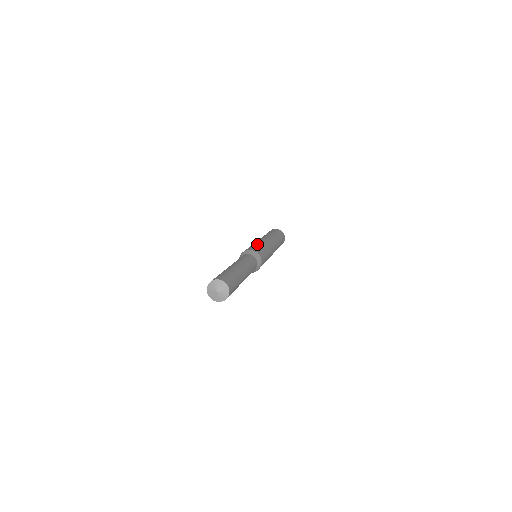
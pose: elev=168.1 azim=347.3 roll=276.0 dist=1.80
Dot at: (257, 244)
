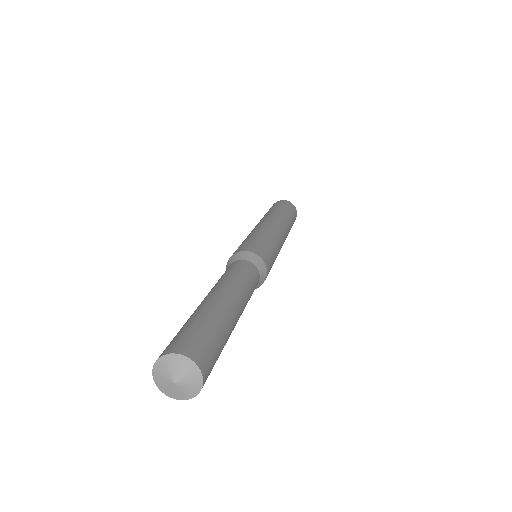
Dot at: (266, 238)
